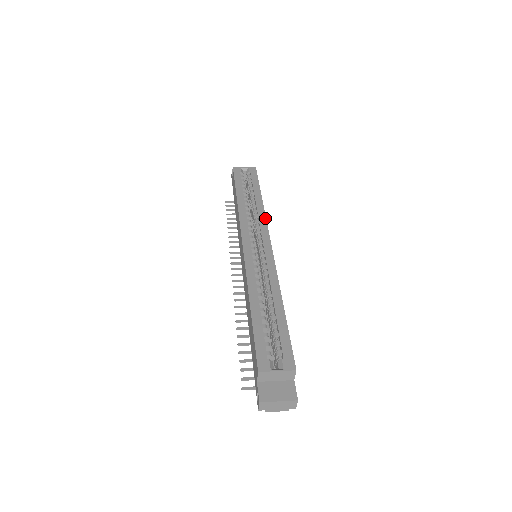
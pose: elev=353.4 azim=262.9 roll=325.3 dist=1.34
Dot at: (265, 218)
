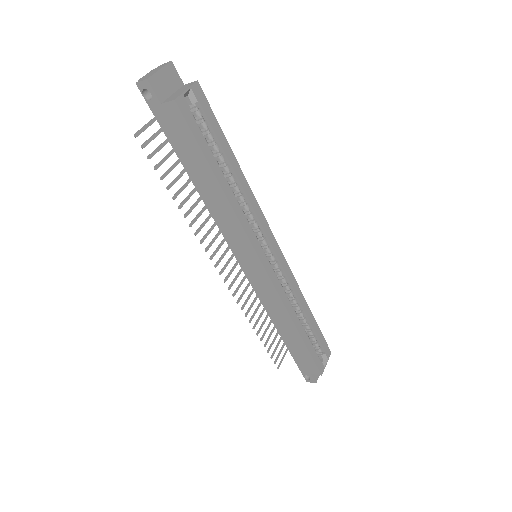
Dot at: (259, 207)
